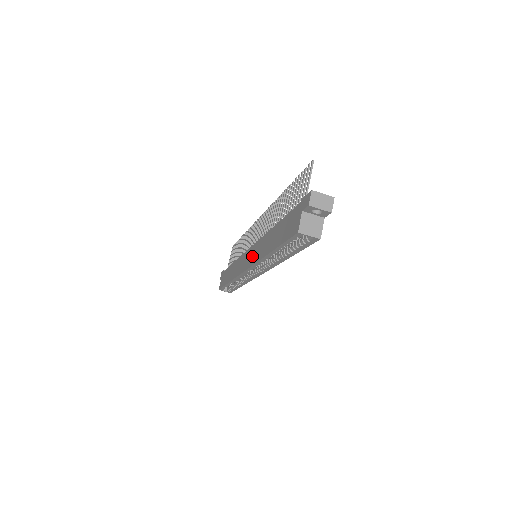
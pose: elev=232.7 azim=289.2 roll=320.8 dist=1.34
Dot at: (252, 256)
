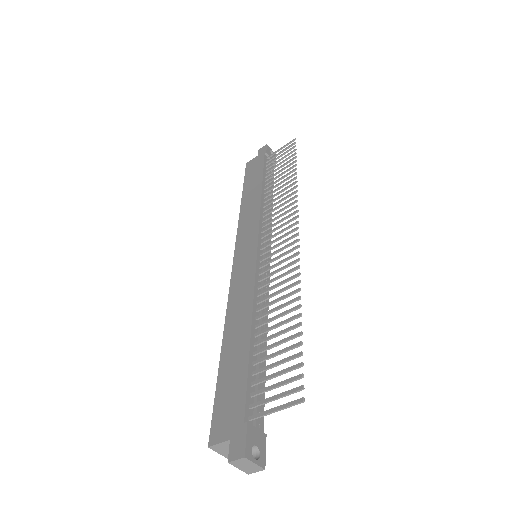
Dot at: (241, 271)
